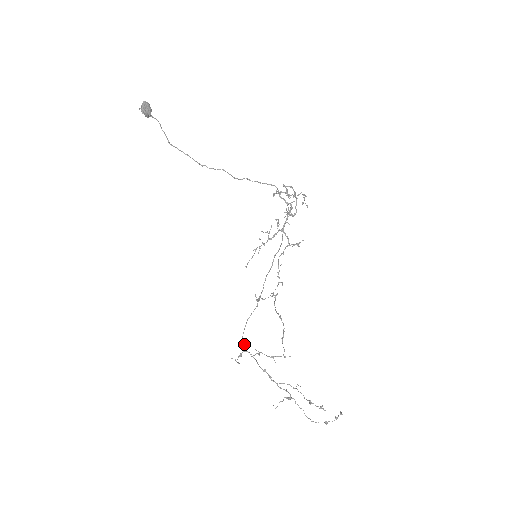
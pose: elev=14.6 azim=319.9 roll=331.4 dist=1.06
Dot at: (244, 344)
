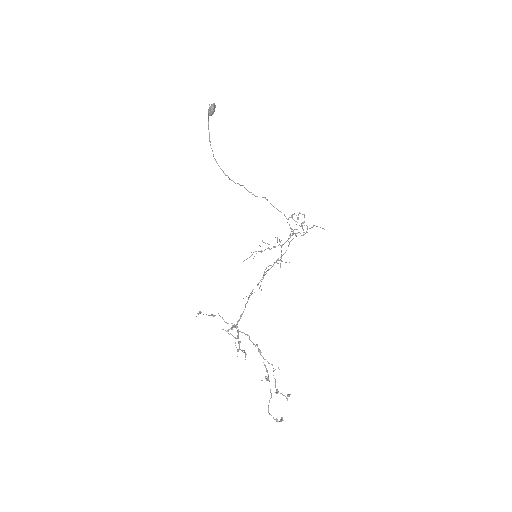
Dot at: occluded
